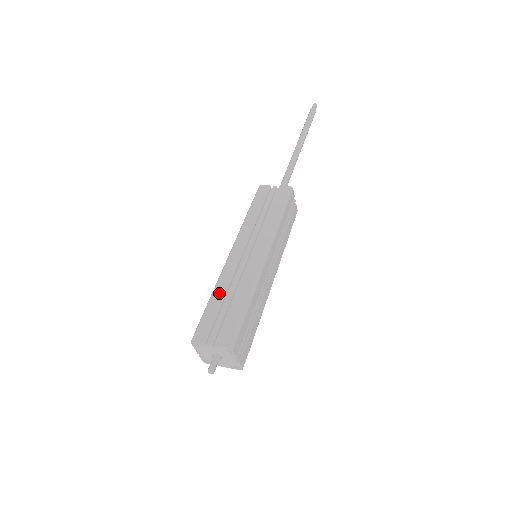
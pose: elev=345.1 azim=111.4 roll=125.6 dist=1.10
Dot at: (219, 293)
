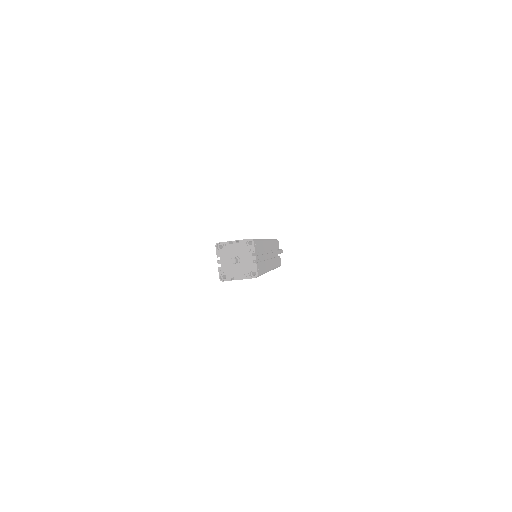
Dot at: occluded
